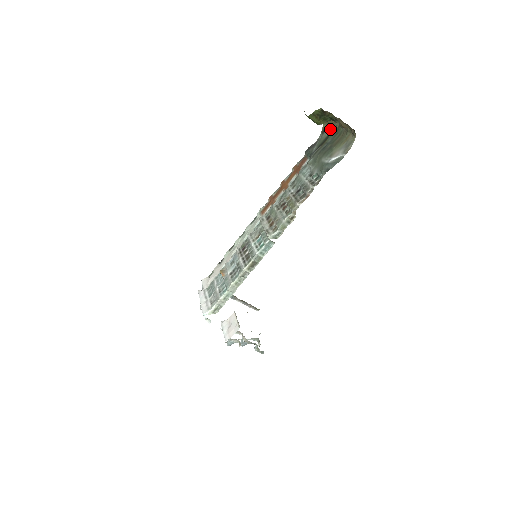
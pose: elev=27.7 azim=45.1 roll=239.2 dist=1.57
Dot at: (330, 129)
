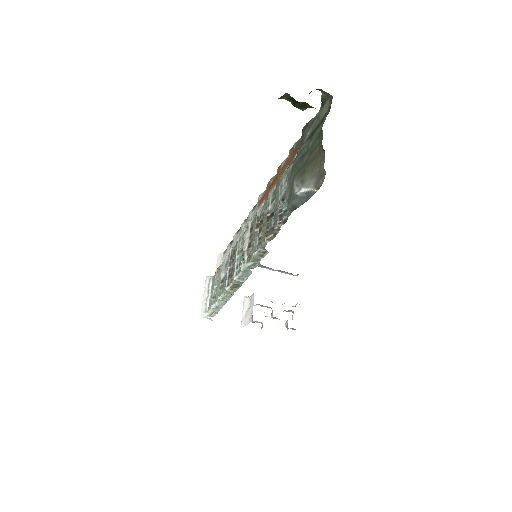
Dot at: (328, 105)
